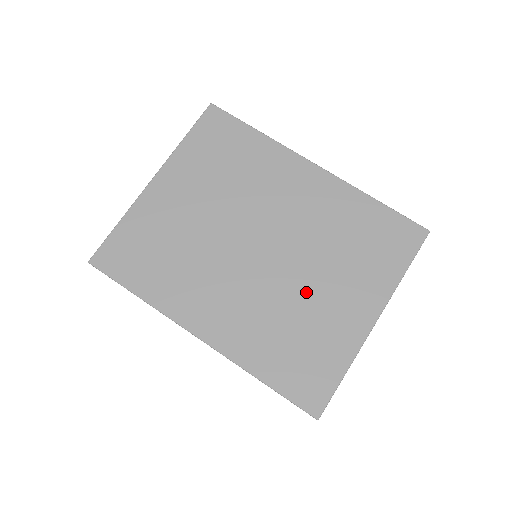
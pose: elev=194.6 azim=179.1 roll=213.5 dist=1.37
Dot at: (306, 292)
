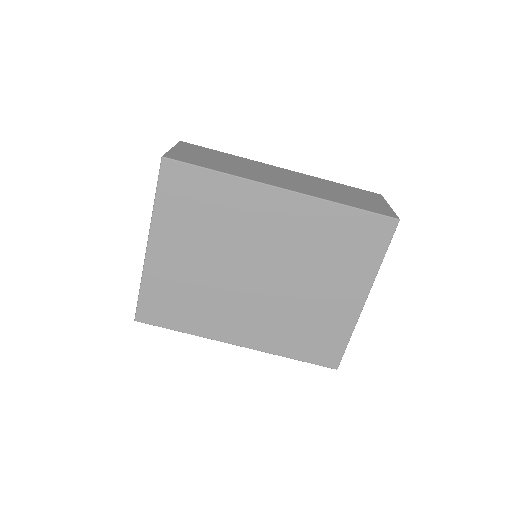
Dot at: (306, 296)
